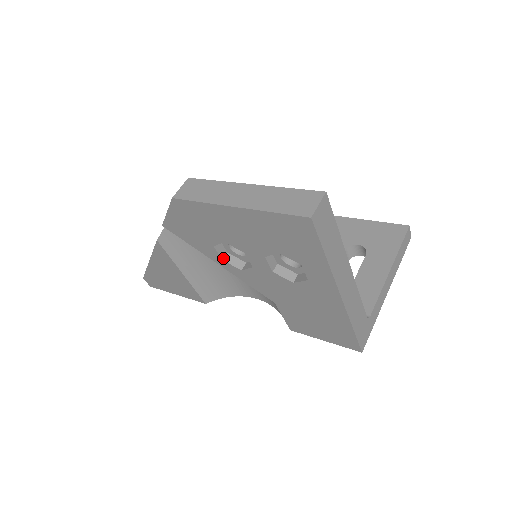
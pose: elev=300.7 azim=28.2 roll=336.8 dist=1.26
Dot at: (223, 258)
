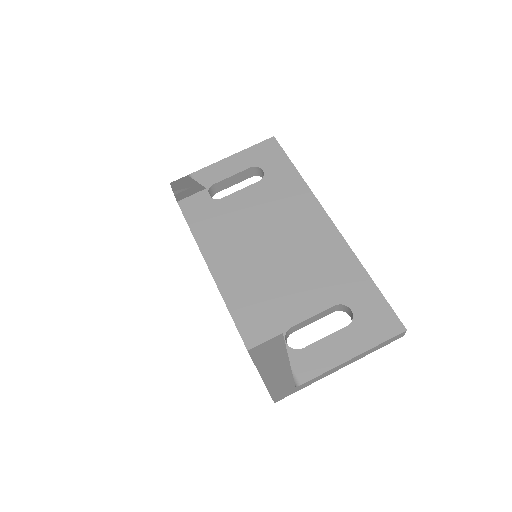
Dot at: occluded
